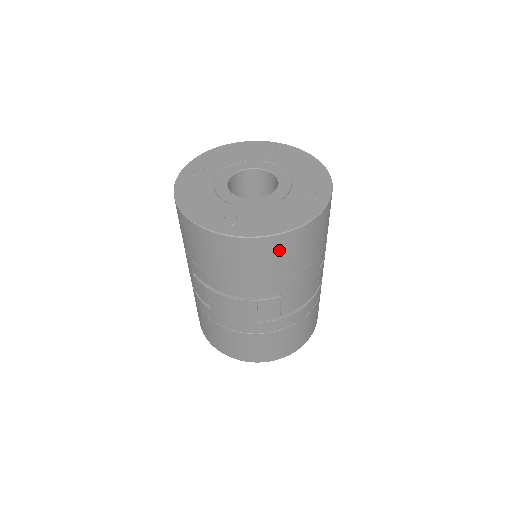
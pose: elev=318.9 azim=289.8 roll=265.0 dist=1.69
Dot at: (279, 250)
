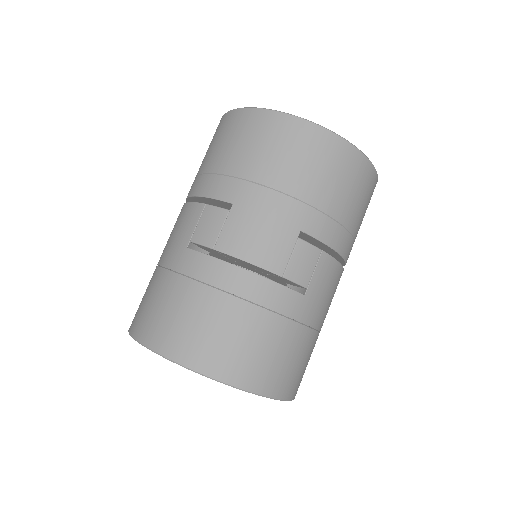
Dot at: (260, 132)
